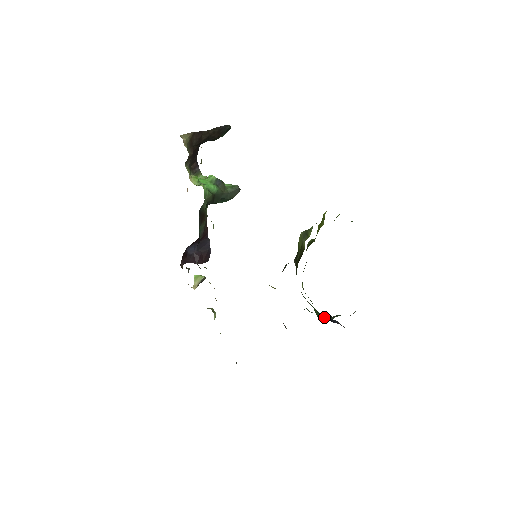
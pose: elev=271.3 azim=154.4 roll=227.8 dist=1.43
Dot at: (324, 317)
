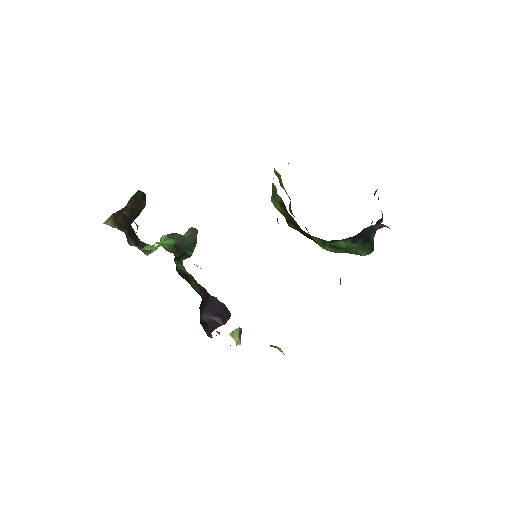
Dot at: (364, 247)
